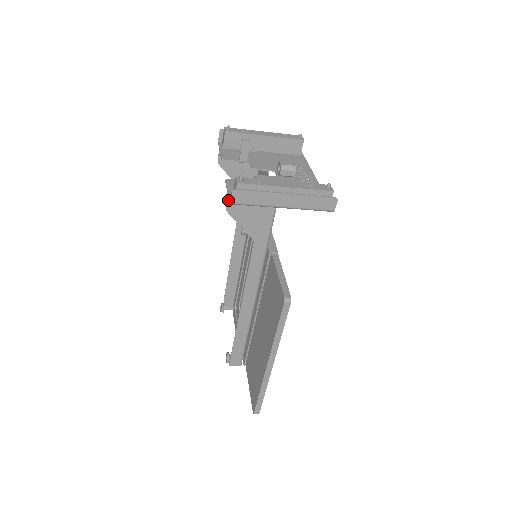
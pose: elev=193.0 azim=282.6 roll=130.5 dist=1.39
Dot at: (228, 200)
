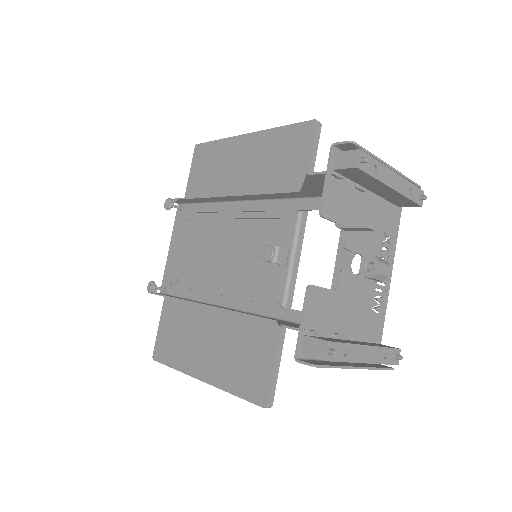
Dot at: (293, 329)
